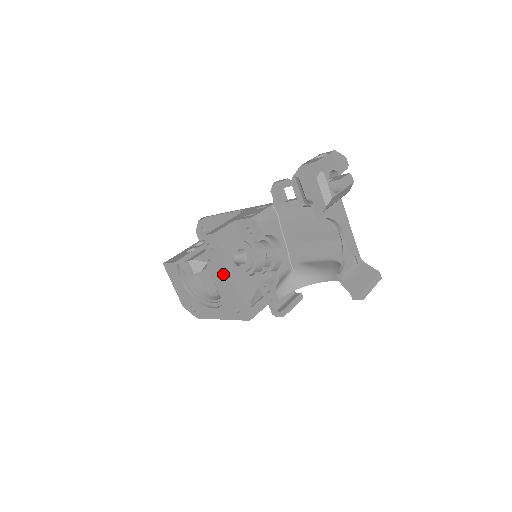
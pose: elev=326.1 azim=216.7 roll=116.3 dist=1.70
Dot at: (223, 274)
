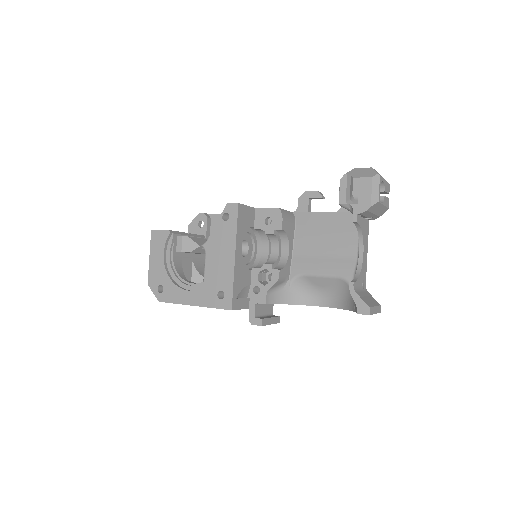
Dot at: (226, 250)
